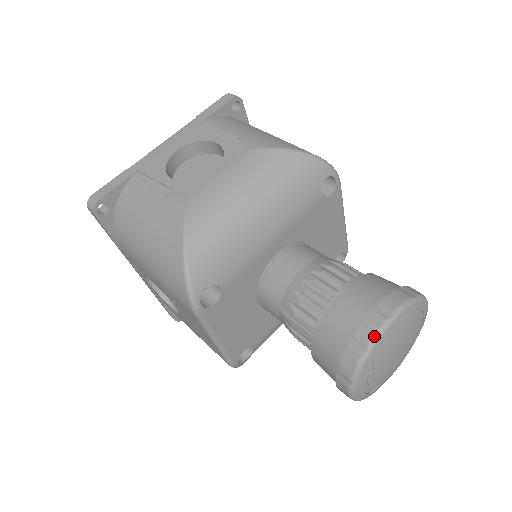
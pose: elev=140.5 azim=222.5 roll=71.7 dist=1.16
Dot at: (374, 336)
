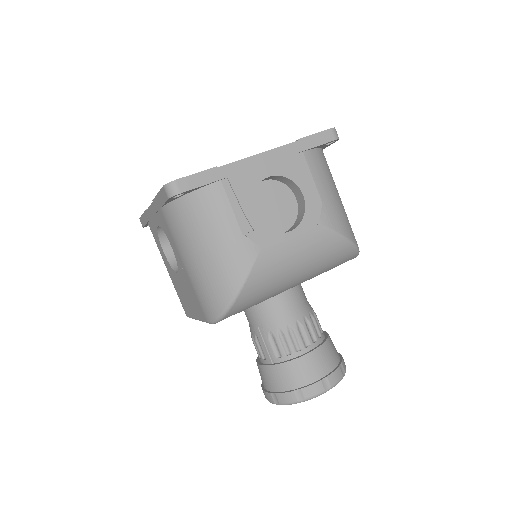
Dot at: (312, 397)
